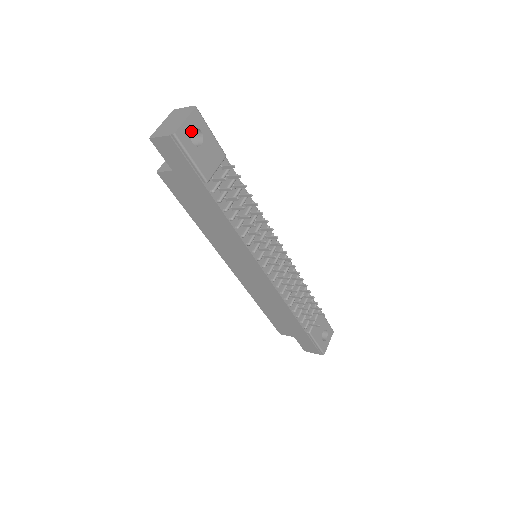
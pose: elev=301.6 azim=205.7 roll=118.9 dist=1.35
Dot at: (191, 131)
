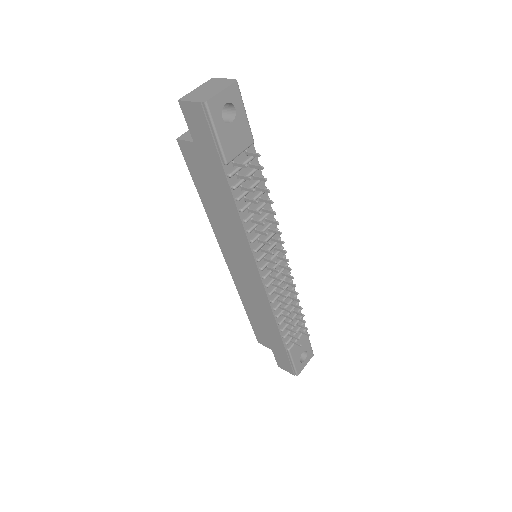
Dot at: (224, 105)
